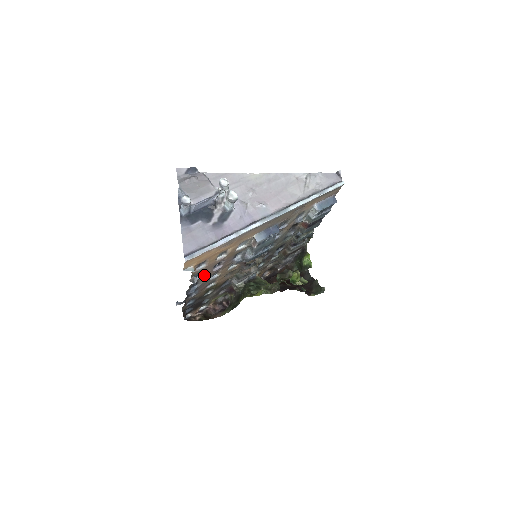
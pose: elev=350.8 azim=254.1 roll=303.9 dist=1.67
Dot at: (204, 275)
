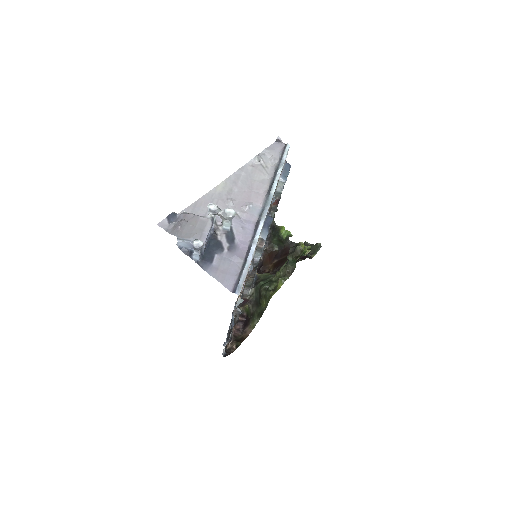
Dot at: occluded
